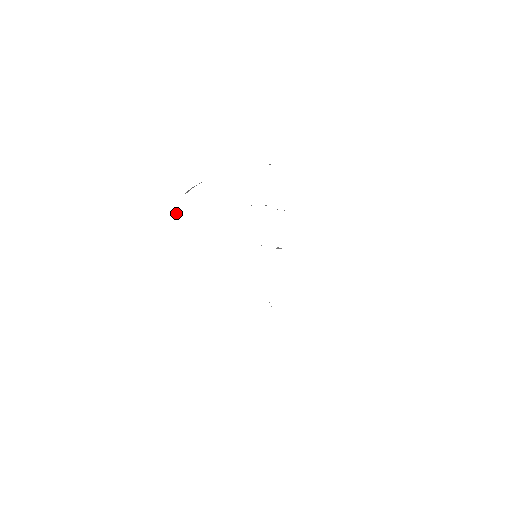
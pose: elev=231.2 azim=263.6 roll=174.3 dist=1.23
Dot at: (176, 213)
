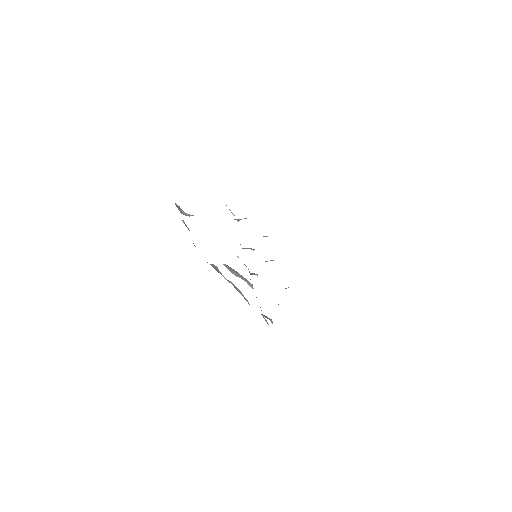
Dot at: (184, 222)
